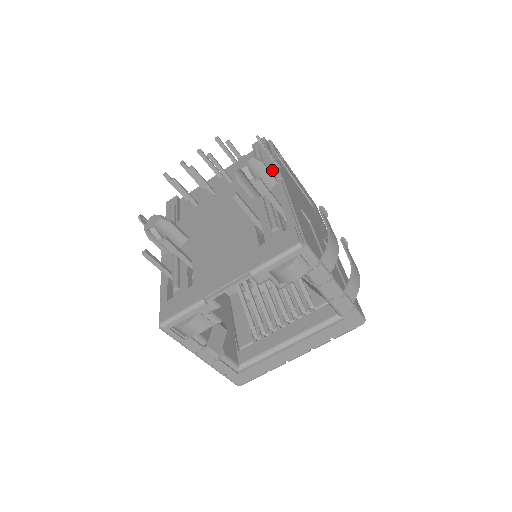
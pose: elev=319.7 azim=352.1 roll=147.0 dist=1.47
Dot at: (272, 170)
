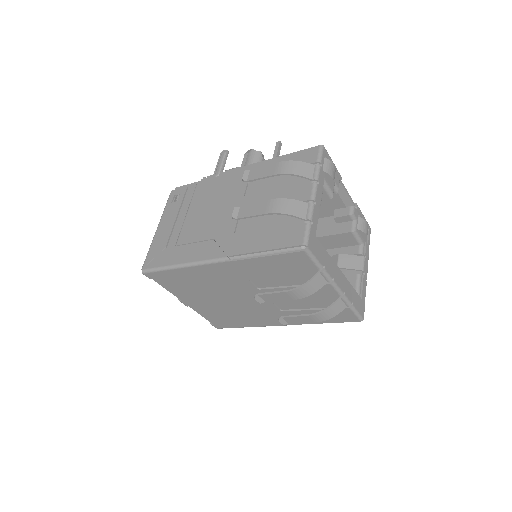
Dot at: occluded
